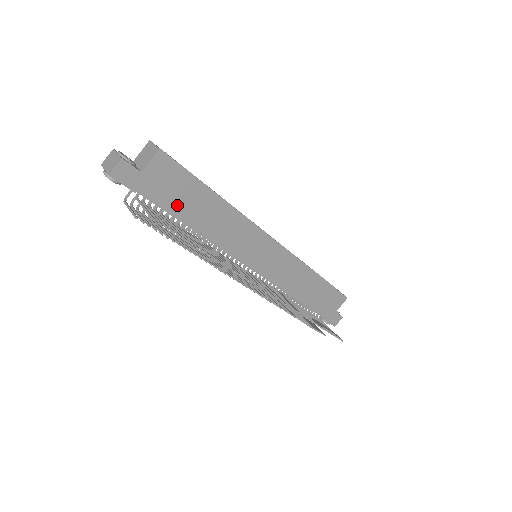
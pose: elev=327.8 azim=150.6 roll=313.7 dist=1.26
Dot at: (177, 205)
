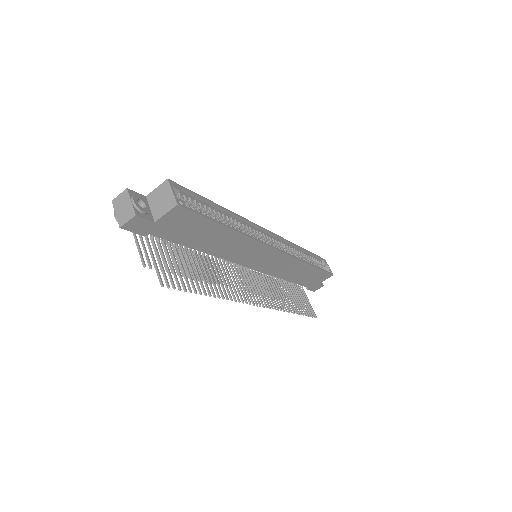
Dot at: (187, 239)
